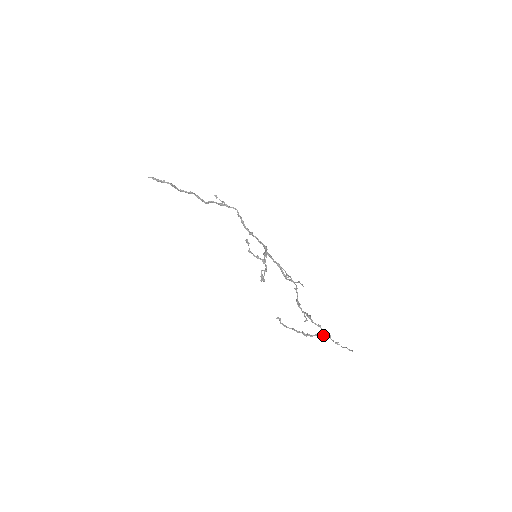
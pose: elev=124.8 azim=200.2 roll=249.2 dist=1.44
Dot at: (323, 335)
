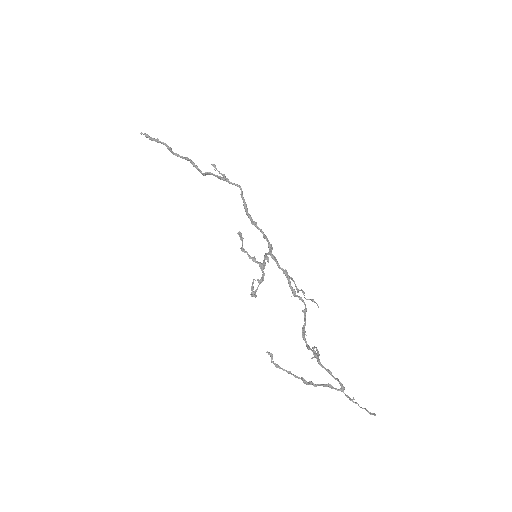
Dot at: (333, 387)
